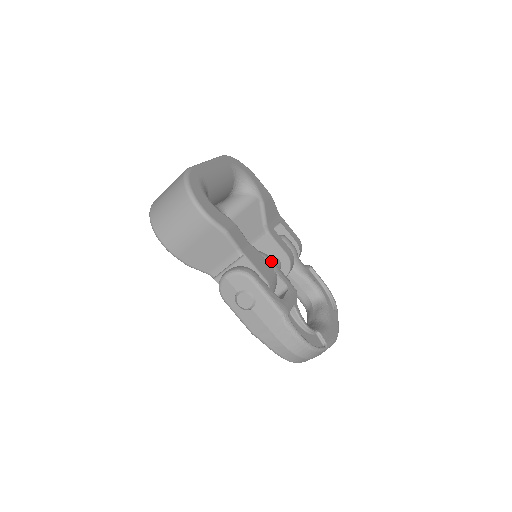
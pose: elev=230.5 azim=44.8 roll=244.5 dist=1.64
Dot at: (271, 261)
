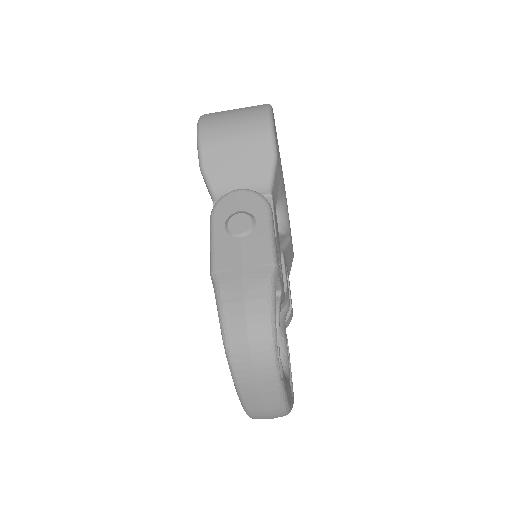
Dot at: occluded
